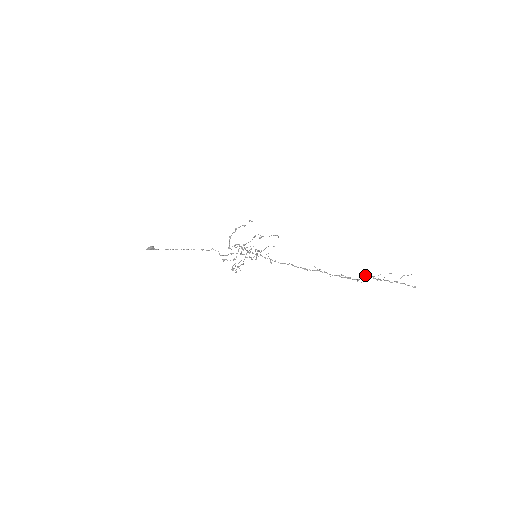
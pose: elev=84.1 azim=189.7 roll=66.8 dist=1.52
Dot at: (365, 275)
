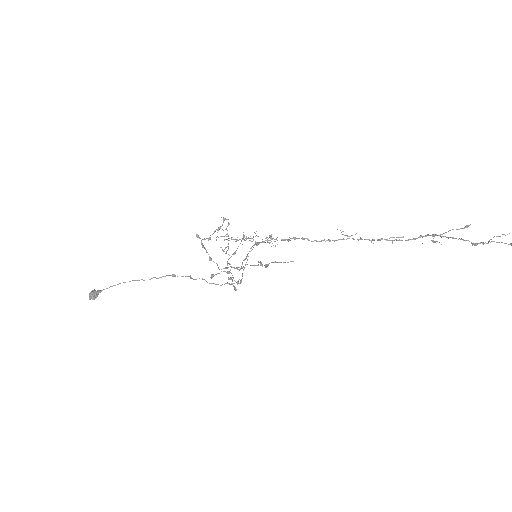
Dot at: occluded
